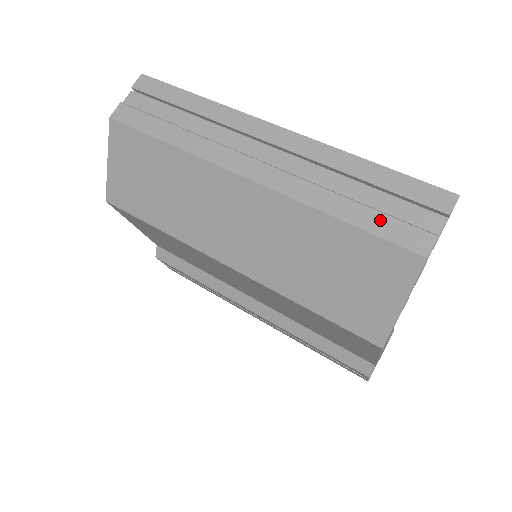
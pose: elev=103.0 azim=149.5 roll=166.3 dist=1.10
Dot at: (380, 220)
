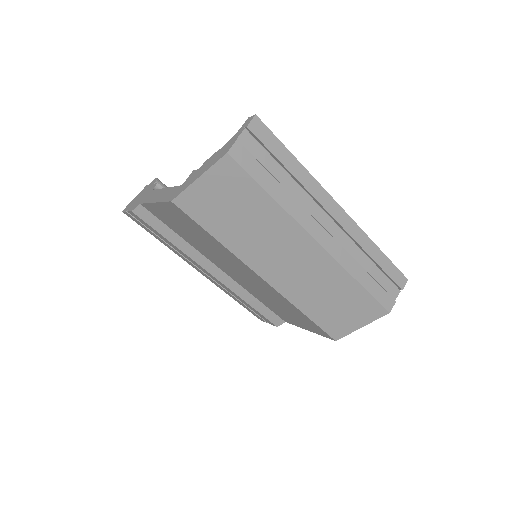
Dot at: (377, 288)
